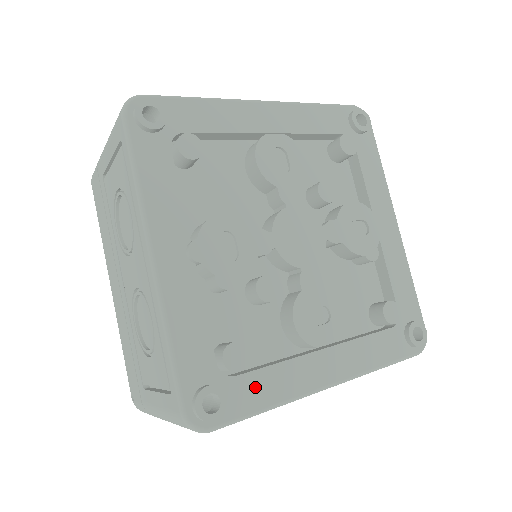
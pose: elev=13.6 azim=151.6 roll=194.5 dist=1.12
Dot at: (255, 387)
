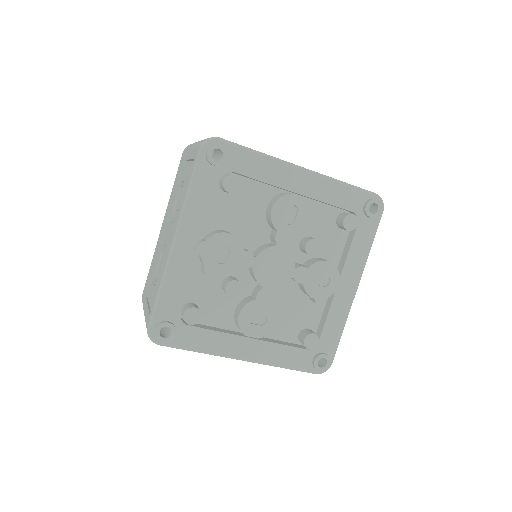
Dot at: (196, 336)
